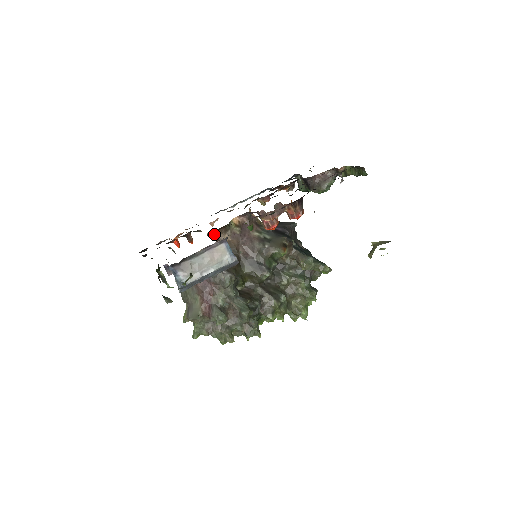
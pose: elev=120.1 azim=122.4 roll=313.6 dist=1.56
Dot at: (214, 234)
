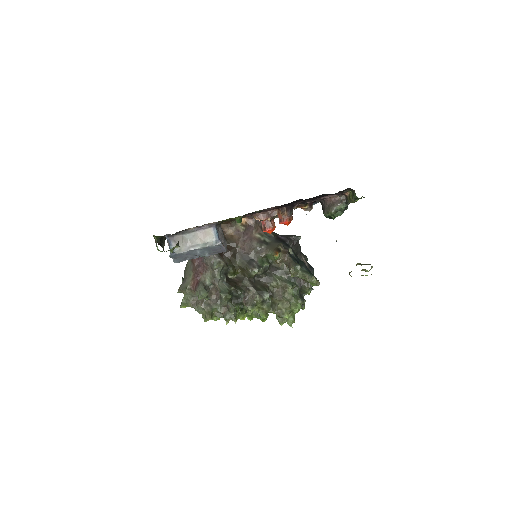
Dot at: (221, 227)
